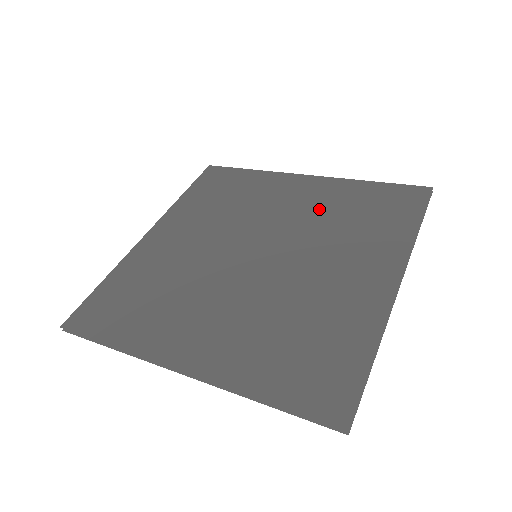
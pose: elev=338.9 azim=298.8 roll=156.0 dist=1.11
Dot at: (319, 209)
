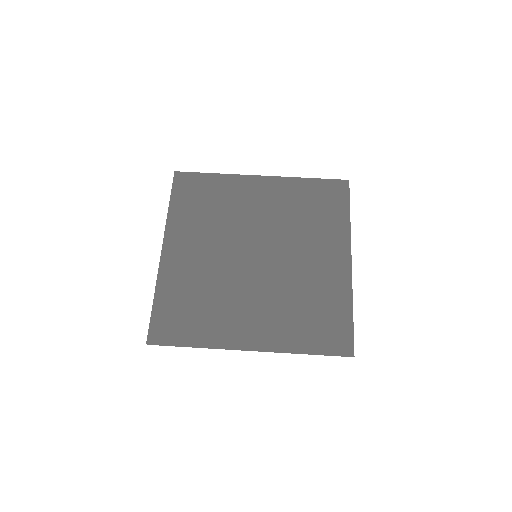
Dot at: (283, 209)
